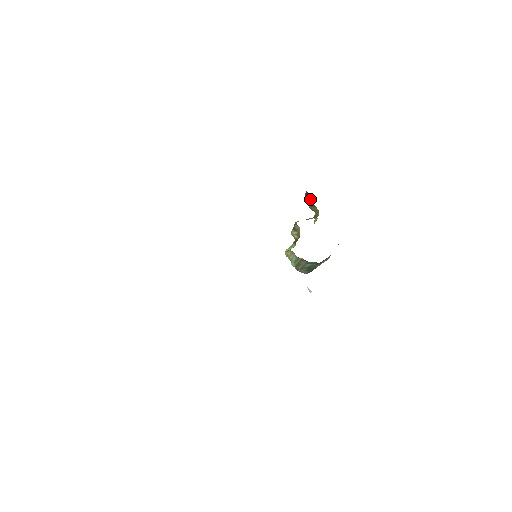
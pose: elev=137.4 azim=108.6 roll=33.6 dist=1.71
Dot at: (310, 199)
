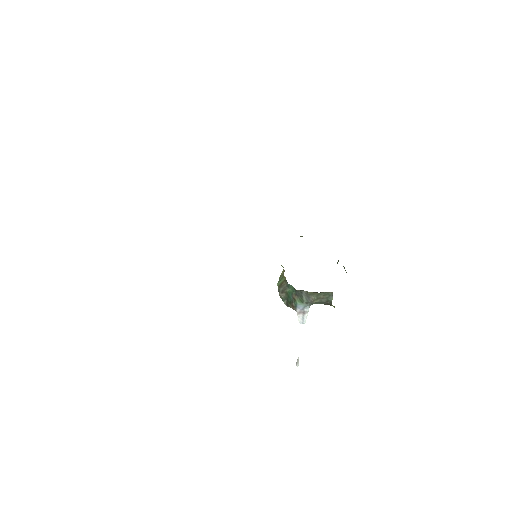
Dot at: occluded
